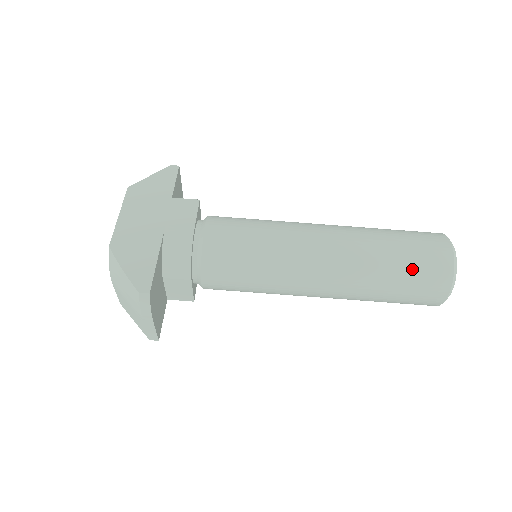
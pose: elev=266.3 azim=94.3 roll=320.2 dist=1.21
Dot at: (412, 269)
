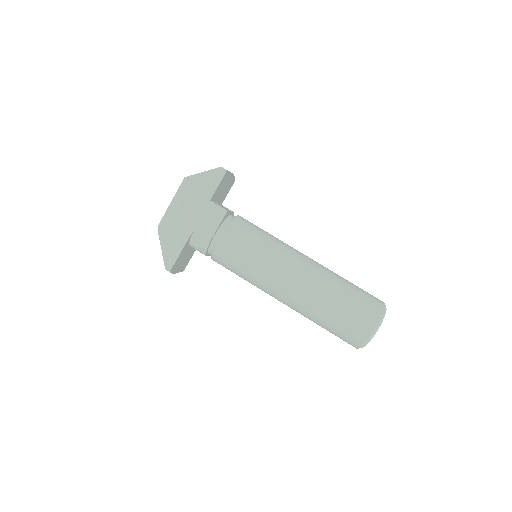
Dot at: (338, 329)
